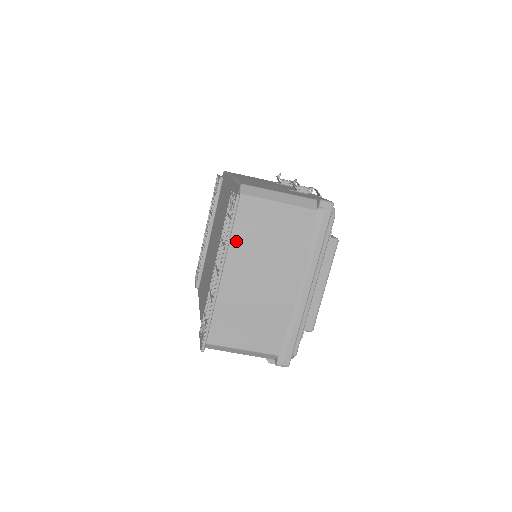
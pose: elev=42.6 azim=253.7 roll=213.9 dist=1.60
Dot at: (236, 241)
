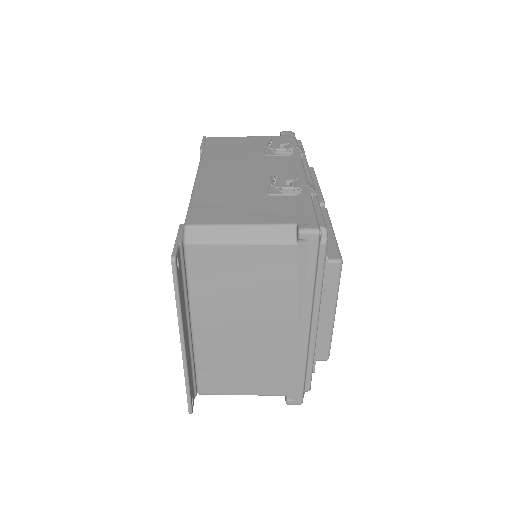
Dot at: (197, 296)
